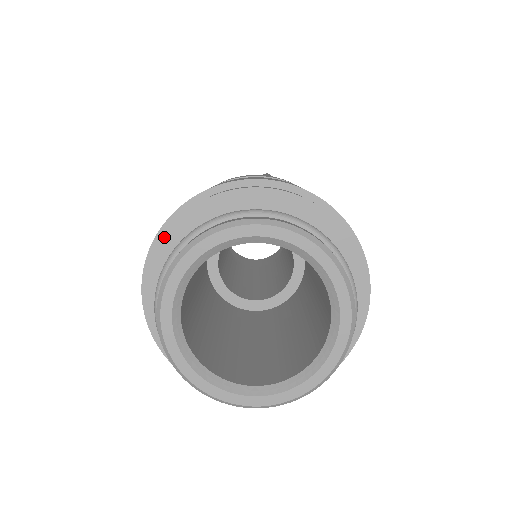
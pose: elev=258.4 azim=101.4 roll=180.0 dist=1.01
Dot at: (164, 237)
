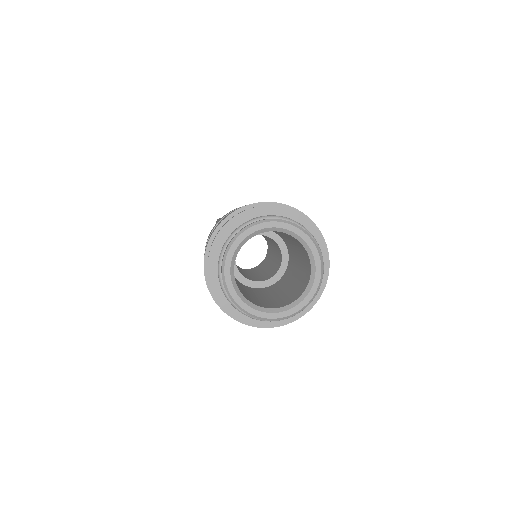
Dot at: (222, 229)
